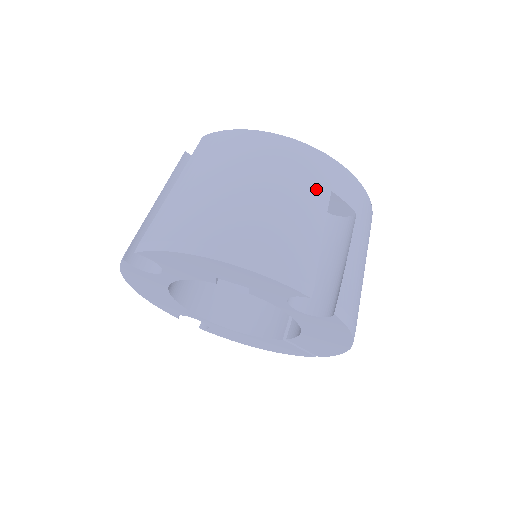
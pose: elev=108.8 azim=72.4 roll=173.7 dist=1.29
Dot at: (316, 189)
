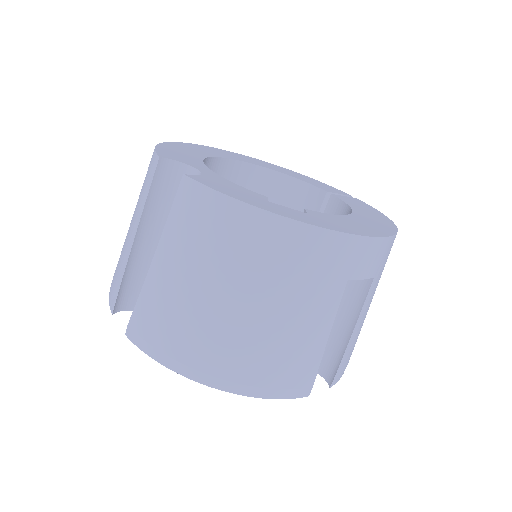
Dot at: (329, 288)
